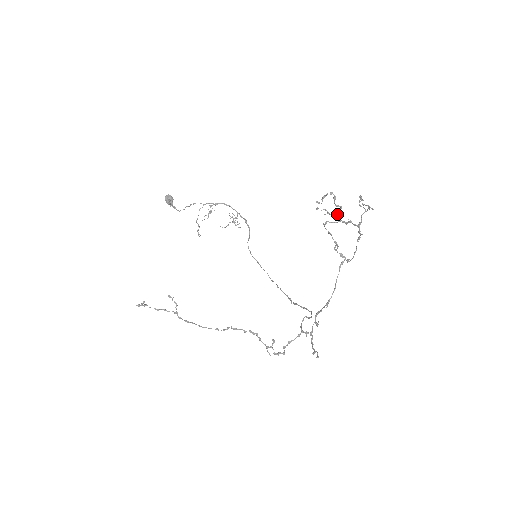
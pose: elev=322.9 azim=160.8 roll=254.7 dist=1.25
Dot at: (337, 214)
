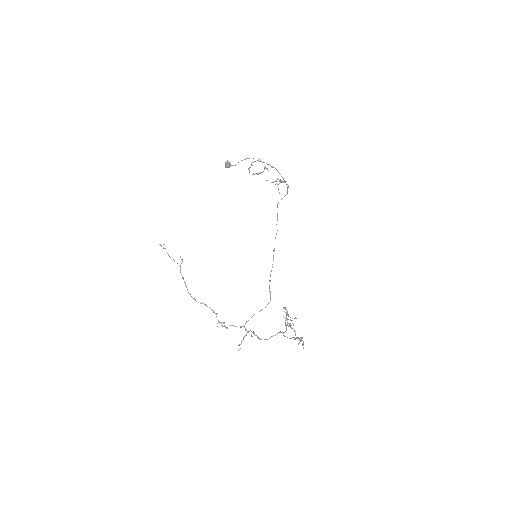
Dot at: occluded
